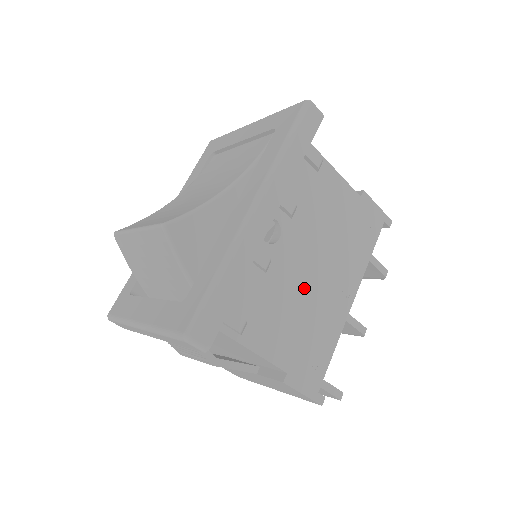
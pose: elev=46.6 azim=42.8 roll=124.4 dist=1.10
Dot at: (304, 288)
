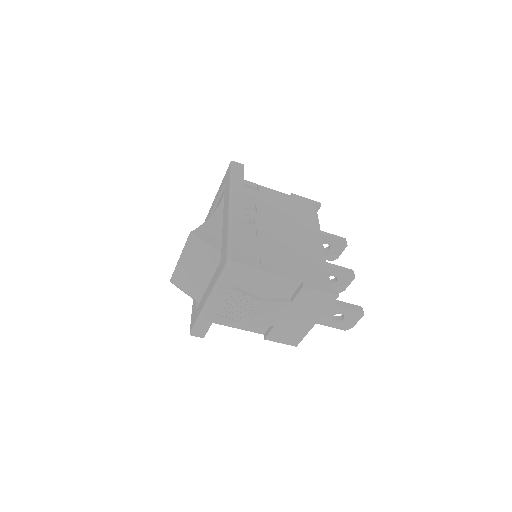
Dot at: (286, 241)
